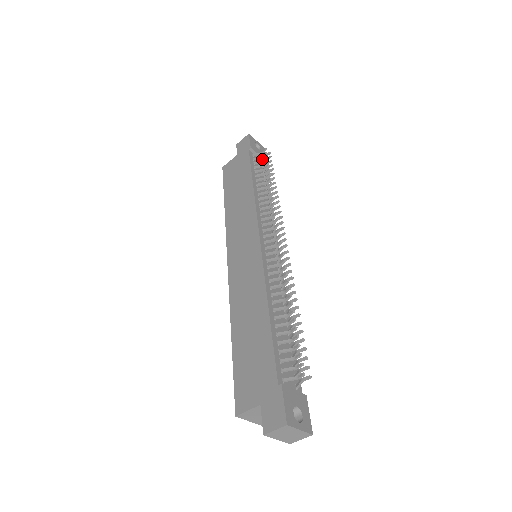
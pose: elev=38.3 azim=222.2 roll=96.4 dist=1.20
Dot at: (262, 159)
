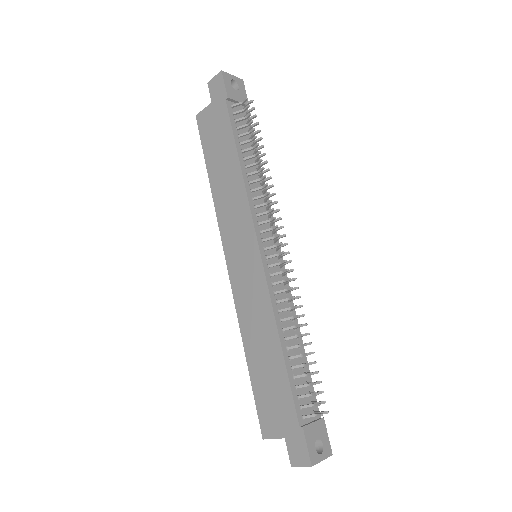
Dot at: (243, 104)
